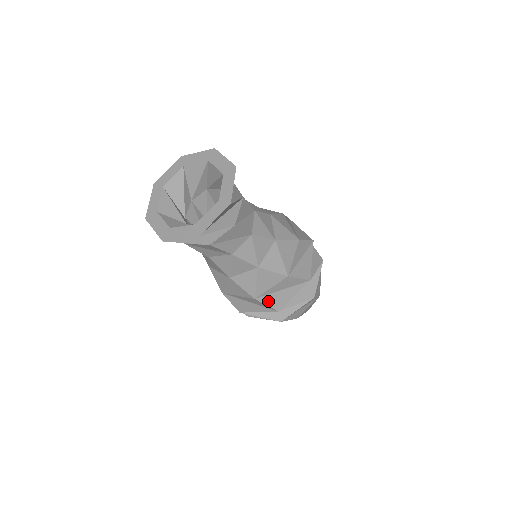
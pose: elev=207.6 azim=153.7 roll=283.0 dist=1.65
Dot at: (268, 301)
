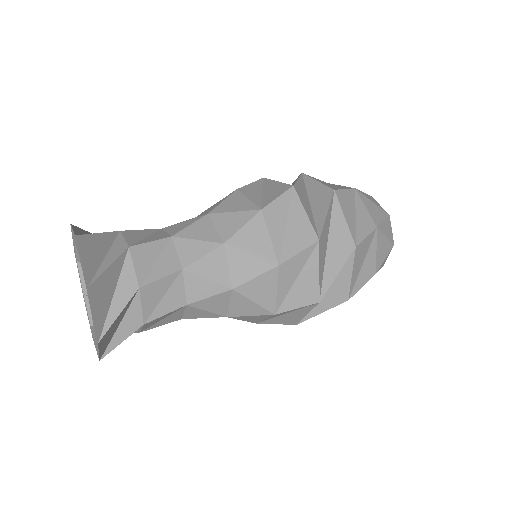
Dot at: (275, 322)
